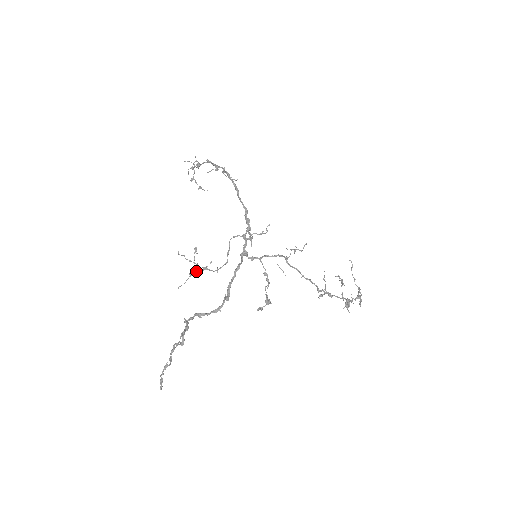
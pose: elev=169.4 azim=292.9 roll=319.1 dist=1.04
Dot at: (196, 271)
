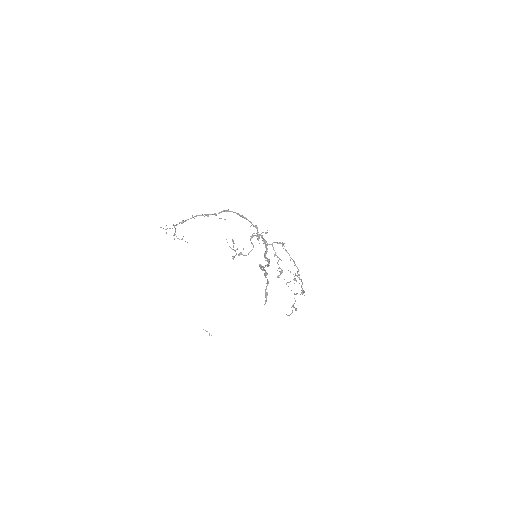
Dot at: (235, 255)
